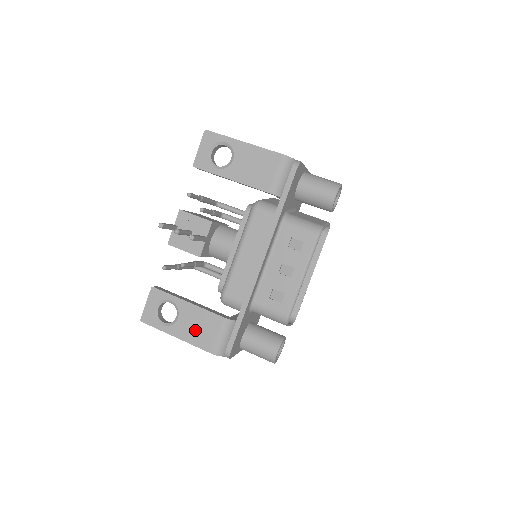
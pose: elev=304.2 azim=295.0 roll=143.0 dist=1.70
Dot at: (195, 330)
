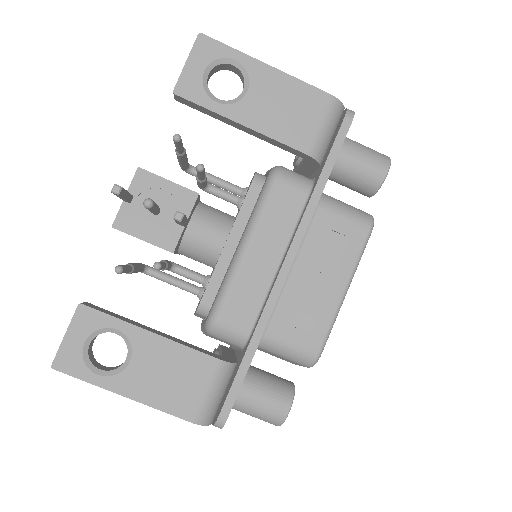
Dot at: (163, 382)
